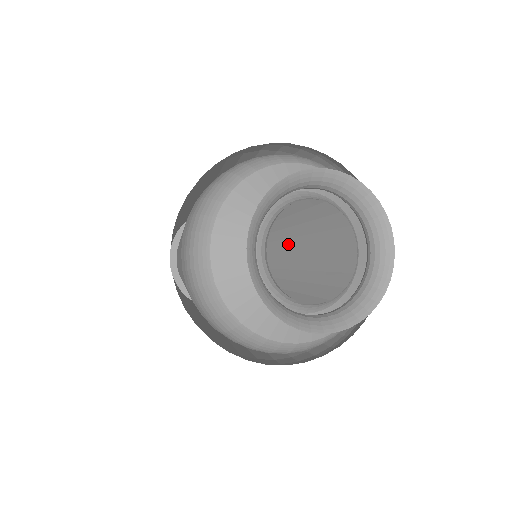
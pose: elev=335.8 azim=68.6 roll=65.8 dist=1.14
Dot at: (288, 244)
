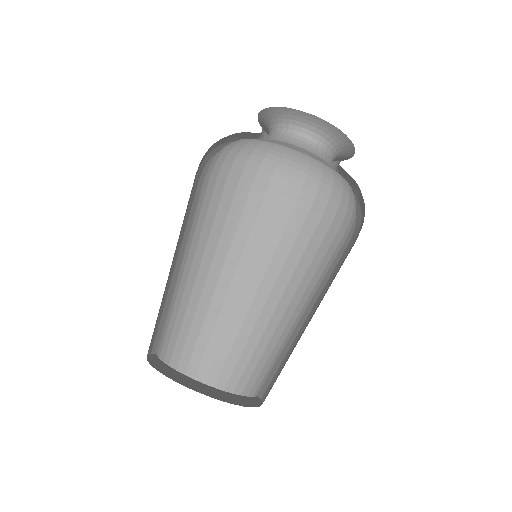
Dot at: occluded
